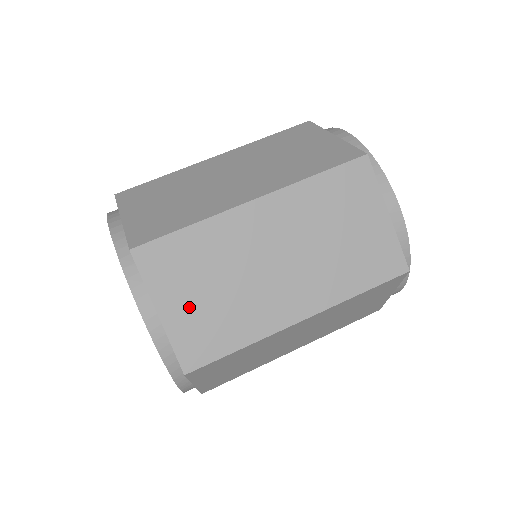
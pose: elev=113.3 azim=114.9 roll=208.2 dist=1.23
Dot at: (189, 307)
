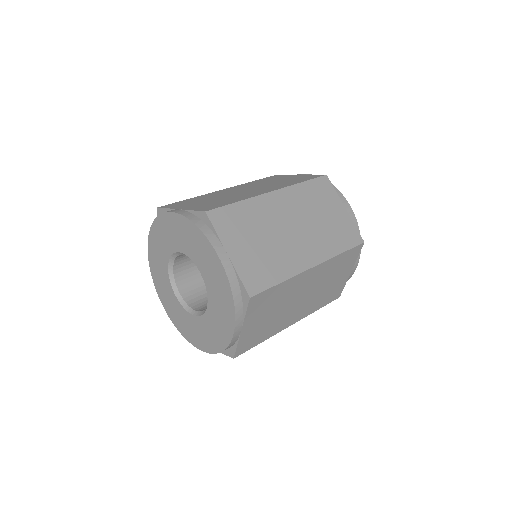
Dot at: (199, 205)
